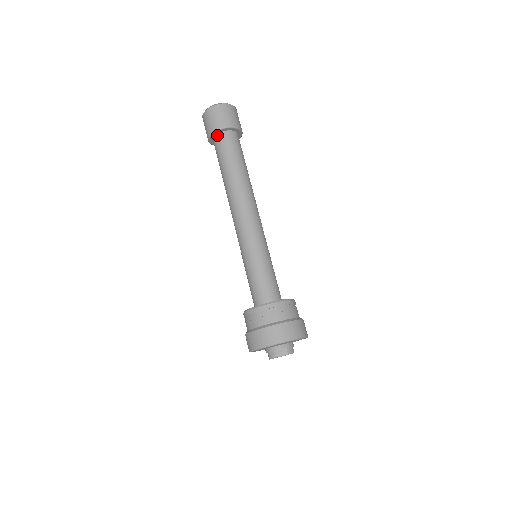
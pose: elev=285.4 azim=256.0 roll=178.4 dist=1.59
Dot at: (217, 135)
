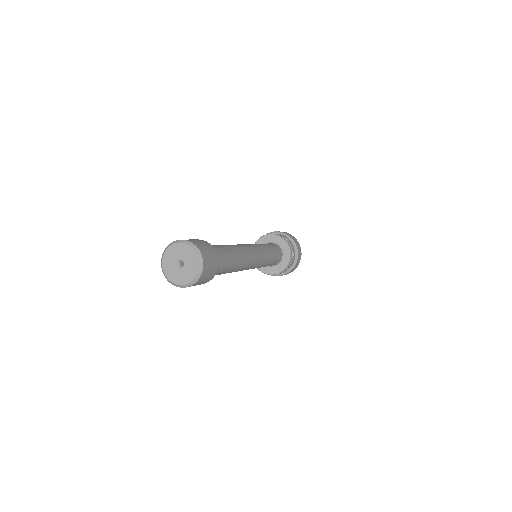
Dot at: occluded
